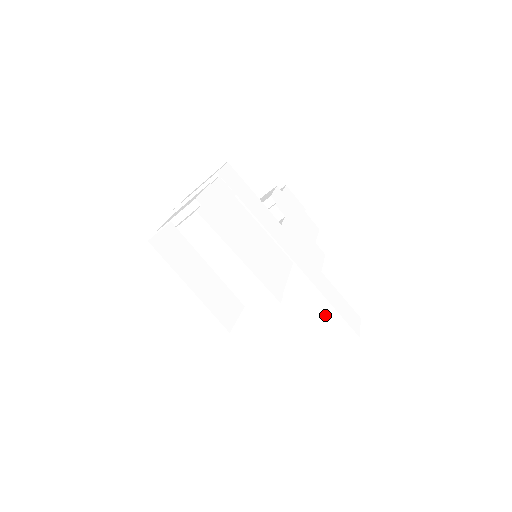
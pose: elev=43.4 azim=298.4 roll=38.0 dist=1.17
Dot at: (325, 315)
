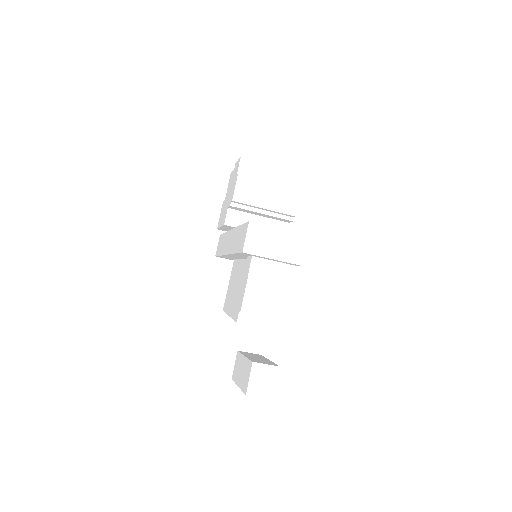
Dot at: occluded
